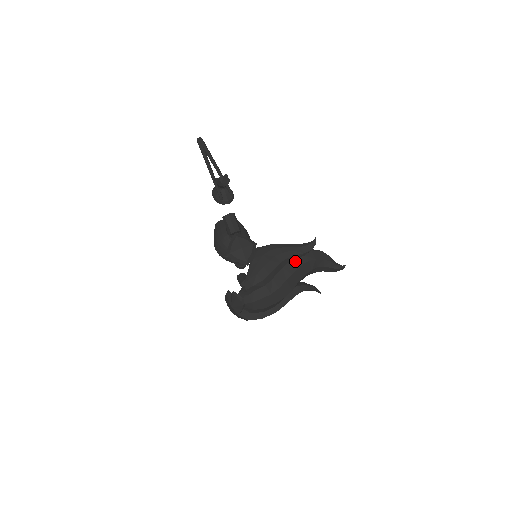
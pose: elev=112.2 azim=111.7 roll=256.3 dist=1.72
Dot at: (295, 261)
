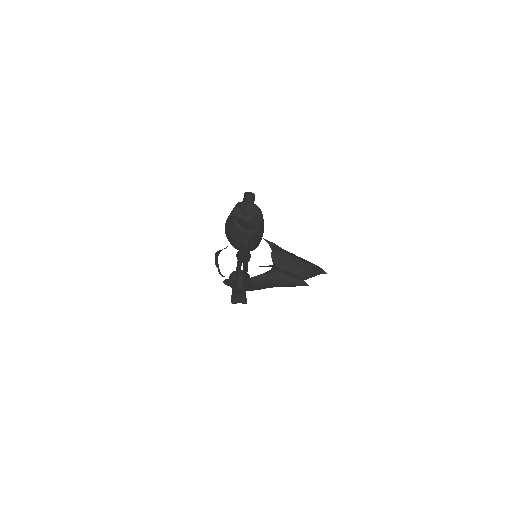
Dot at: occluded
